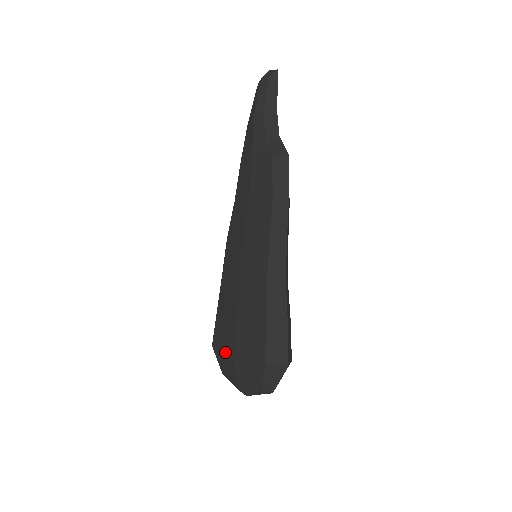
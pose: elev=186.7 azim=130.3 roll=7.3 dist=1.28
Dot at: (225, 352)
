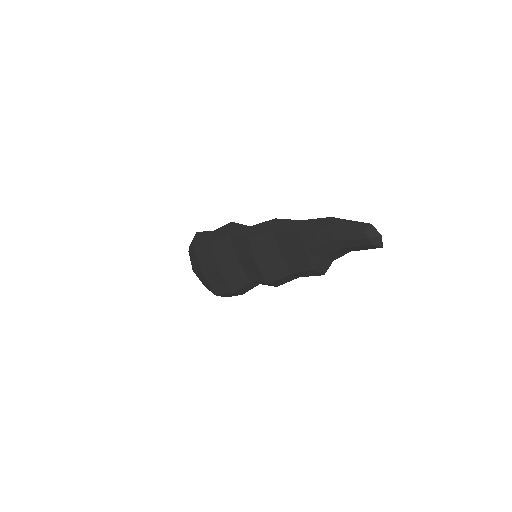
Dot at: (198, 262)
